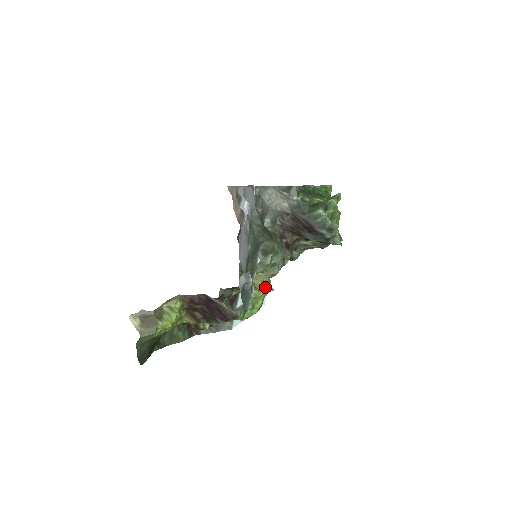
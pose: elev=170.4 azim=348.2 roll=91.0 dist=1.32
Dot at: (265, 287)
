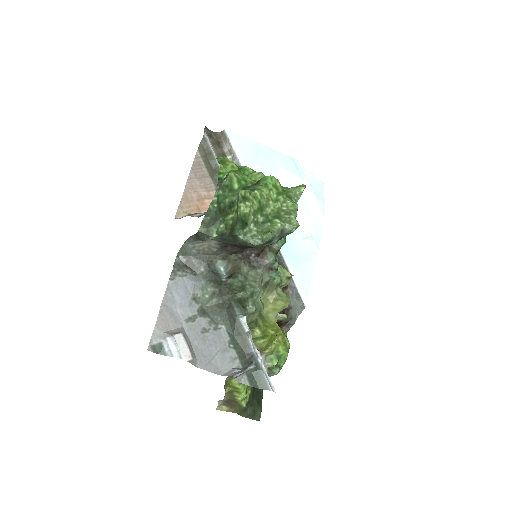
Dot at: (279, 309)
